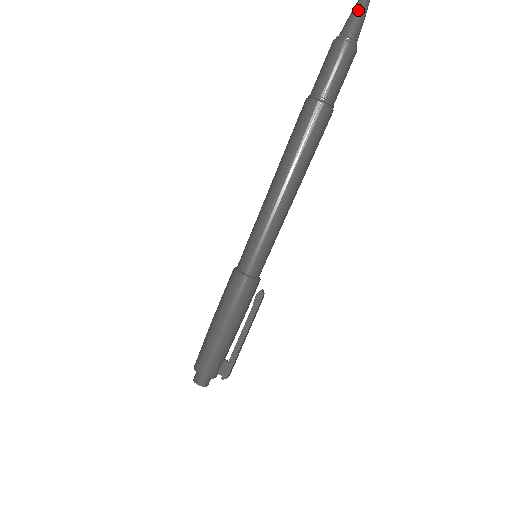
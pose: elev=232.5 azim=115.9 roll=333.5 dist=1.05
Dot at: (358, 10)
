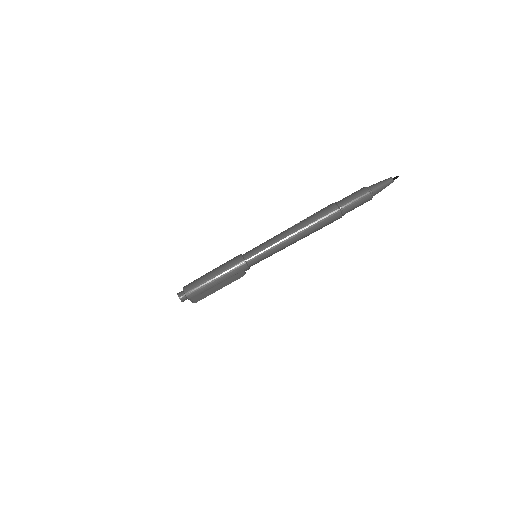
Dot at: (383, 181)
